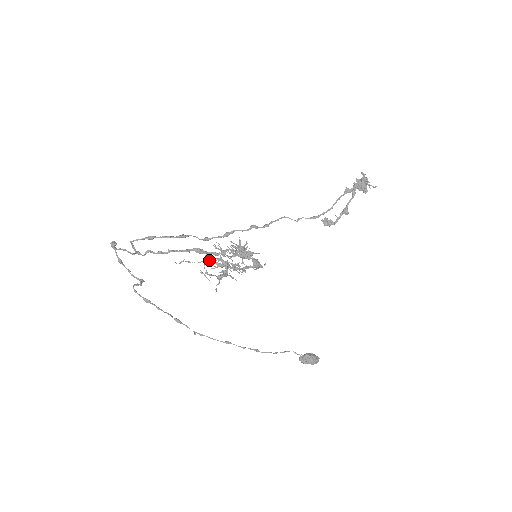
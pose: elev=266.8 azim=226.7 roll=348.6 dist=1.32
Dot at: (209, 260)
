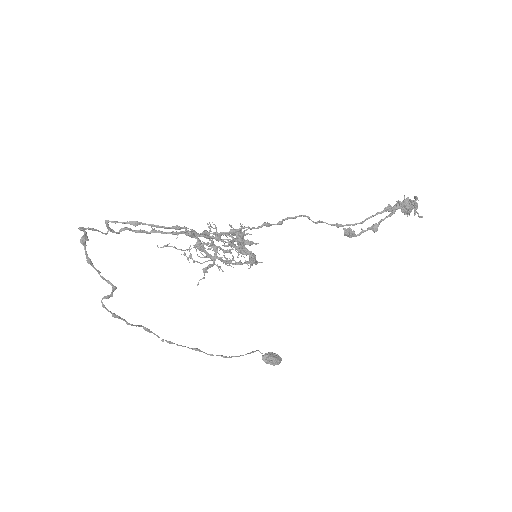
Dot at: (199, 250)
